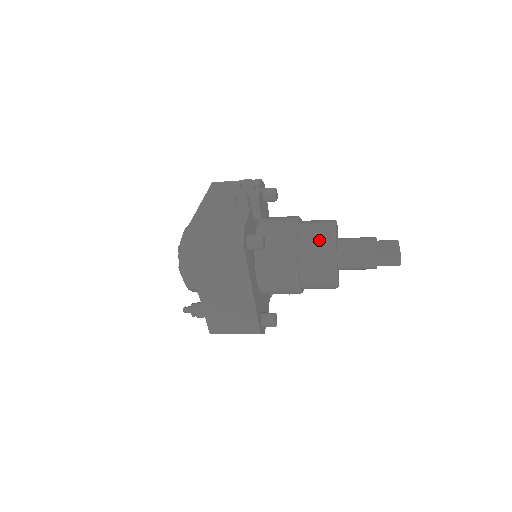
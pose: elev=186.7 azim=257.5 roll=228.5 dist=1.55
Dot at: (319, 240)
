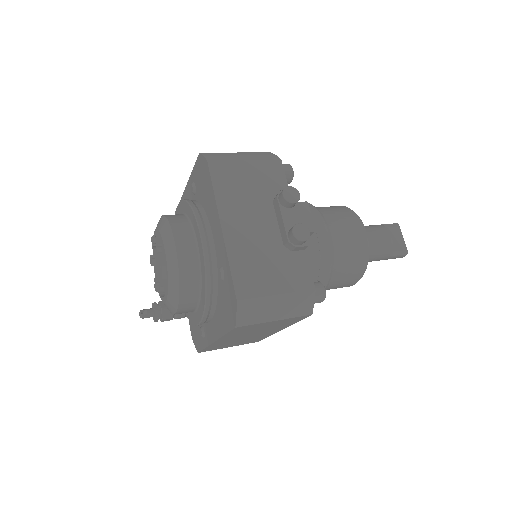
Dot at: (354, 257)
